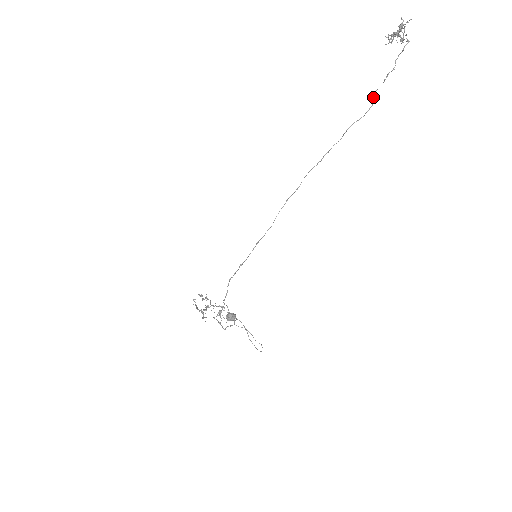
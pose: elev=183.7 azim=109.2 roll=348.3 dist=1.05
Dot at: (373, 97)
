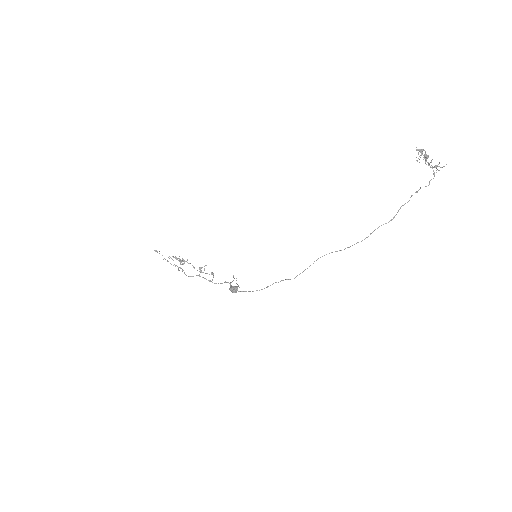
Dot at: (398, 210)
